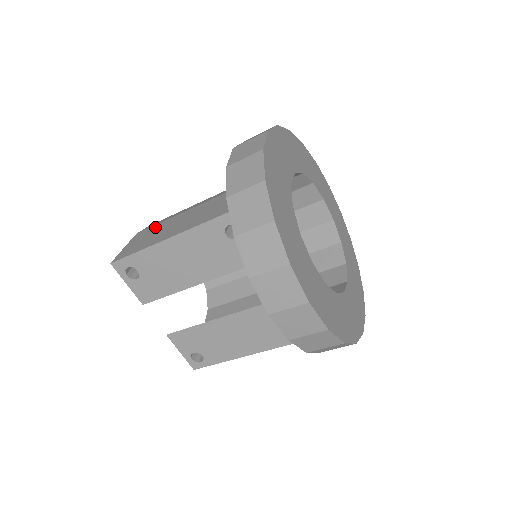
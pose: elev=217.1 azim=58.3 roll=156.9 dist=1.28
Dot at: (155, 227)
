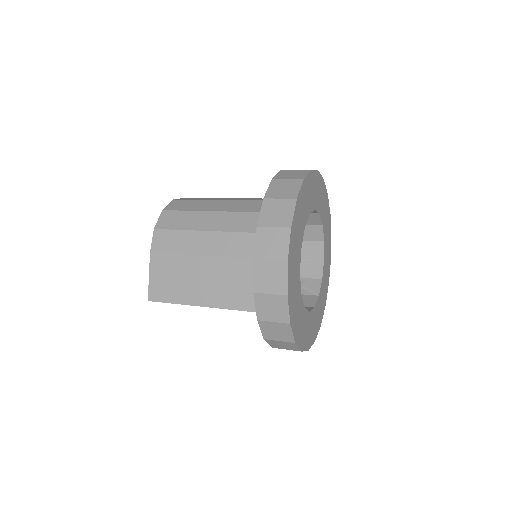
Dot at: (172, 261)
